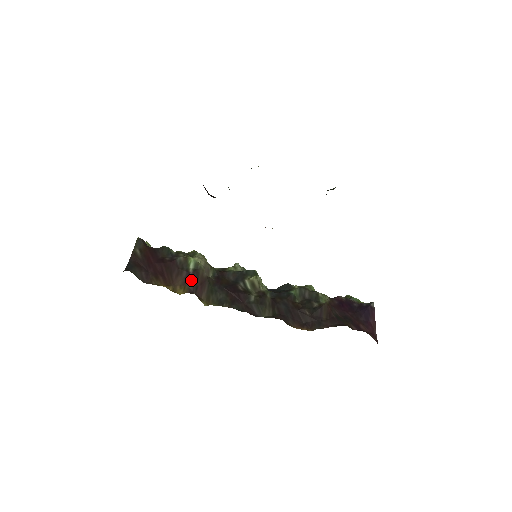
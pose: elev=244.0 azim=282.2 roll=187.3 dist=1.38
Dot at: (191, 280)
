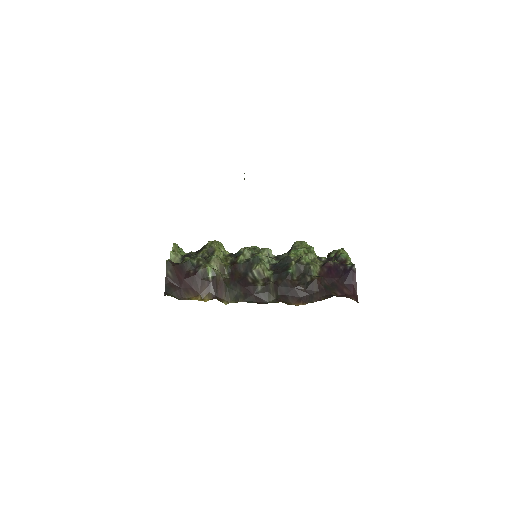
Dot at: (212, 287)
